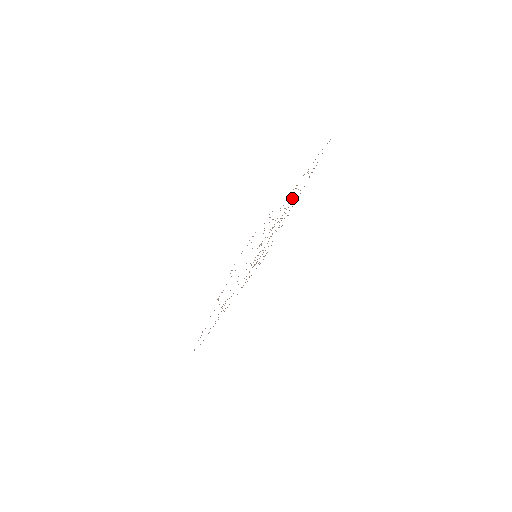
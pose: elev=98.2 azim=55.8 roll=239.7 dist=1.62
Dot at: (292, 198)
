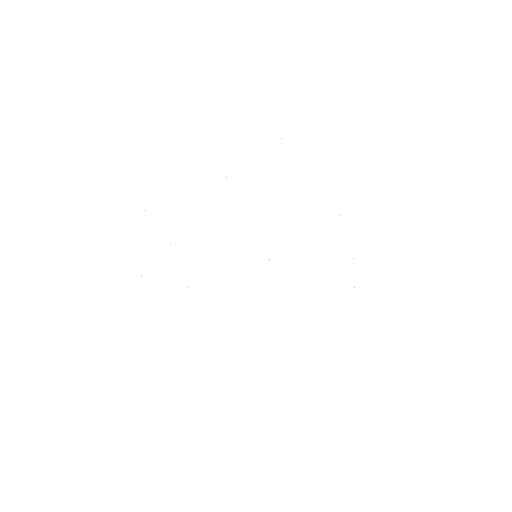
Dot at: occluded
